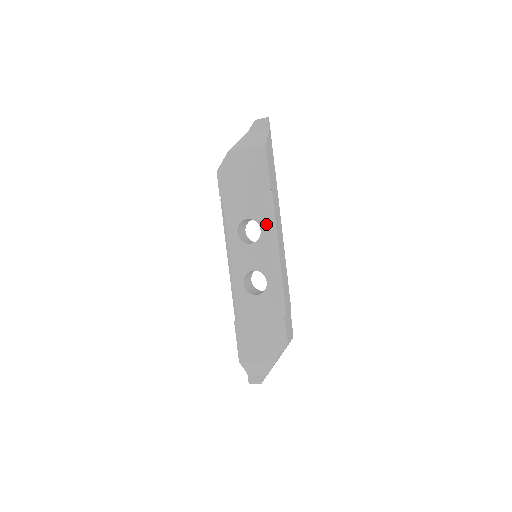
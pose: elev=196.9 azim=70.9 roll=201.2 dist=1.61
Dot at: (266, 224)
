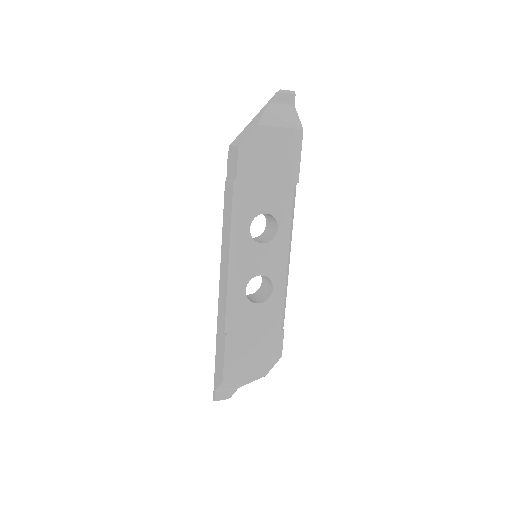
Dot at: (285, 223)
